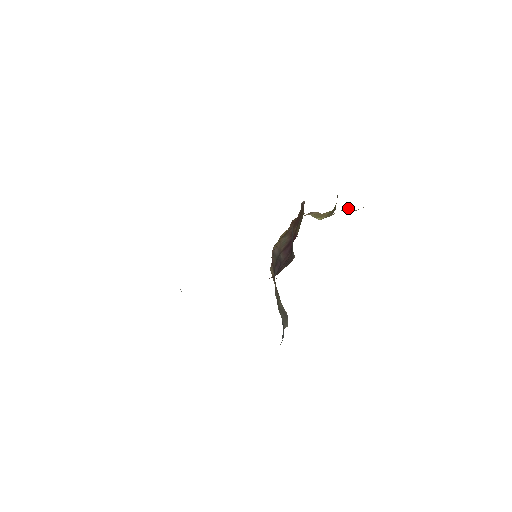
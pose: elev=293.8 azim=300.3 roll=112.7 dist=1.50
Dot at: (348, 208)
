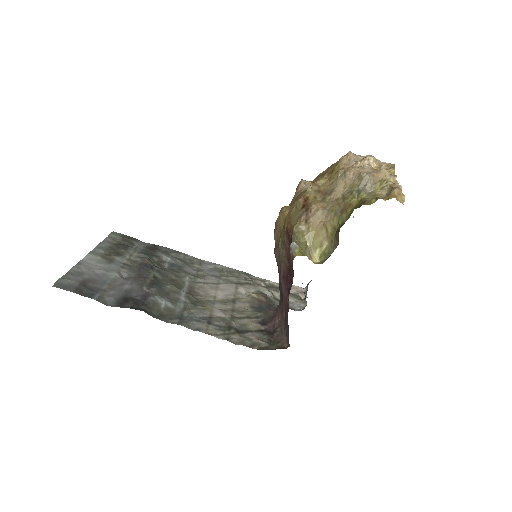
Dot at: (367, 176)
